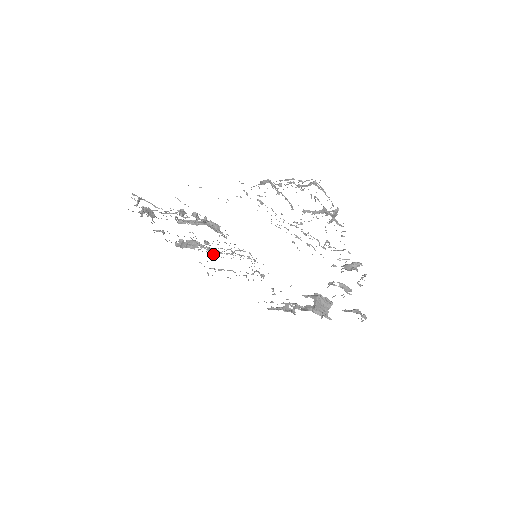
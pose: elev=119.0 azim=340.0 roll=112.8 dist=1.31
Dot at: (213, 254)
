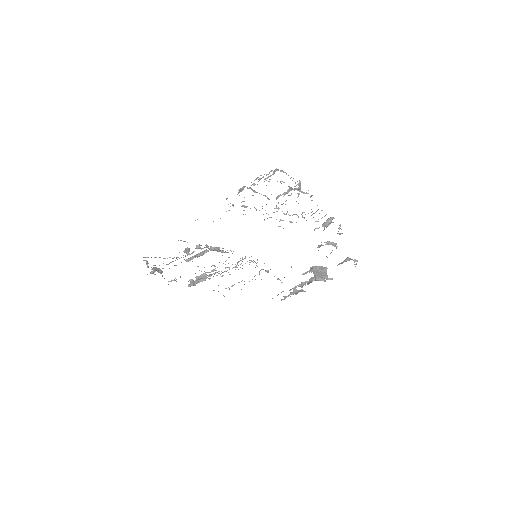
Dot at: occluded
